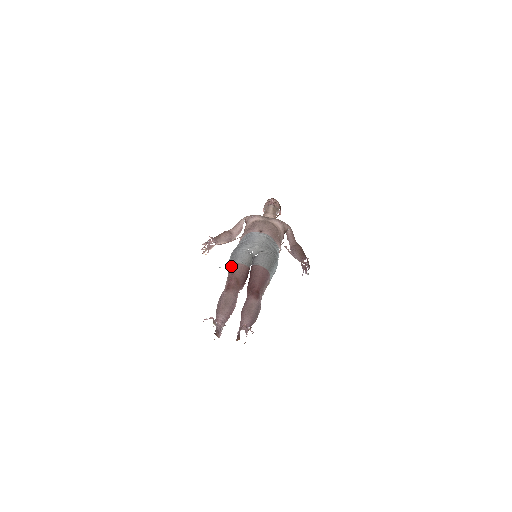
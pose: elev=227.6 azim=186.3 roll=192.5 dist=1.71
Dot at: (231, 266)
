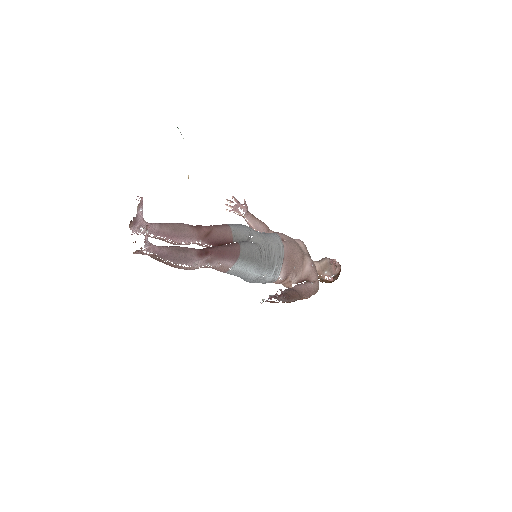
Dot at: (223, 224)
